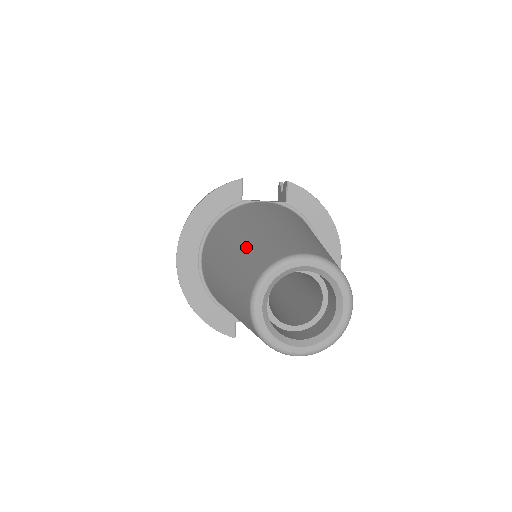
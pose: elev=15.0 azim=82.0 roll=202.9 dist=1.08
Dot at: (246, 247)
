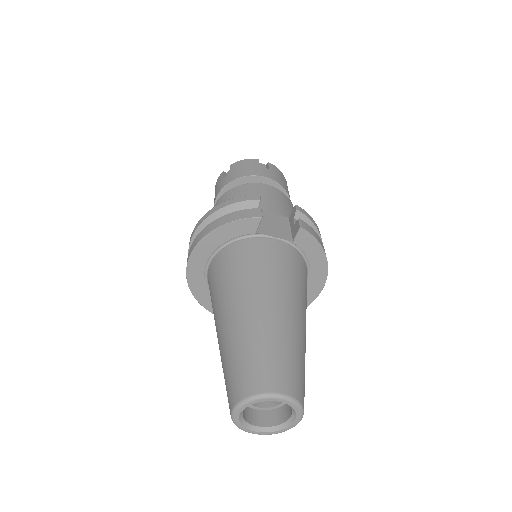
Dot at: (243, 338)
